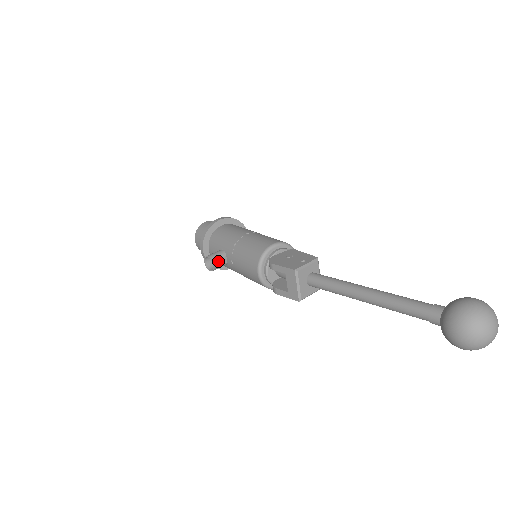
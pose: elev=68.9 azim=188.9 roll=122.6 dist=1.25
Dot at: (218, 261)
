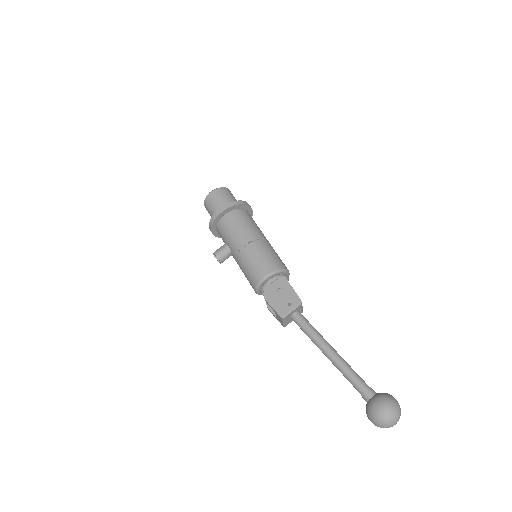
Dot at: (224, 259)
